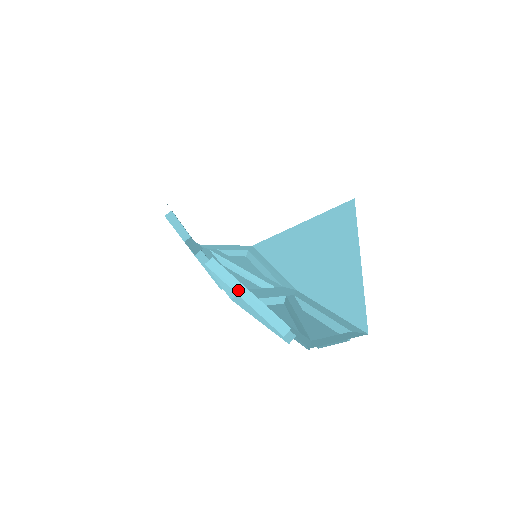
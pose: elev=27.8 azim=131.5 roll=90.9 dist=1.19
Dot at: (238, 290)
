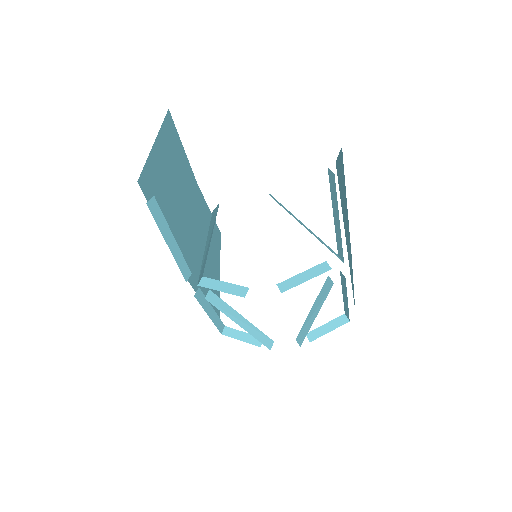
Dot at: occluded
